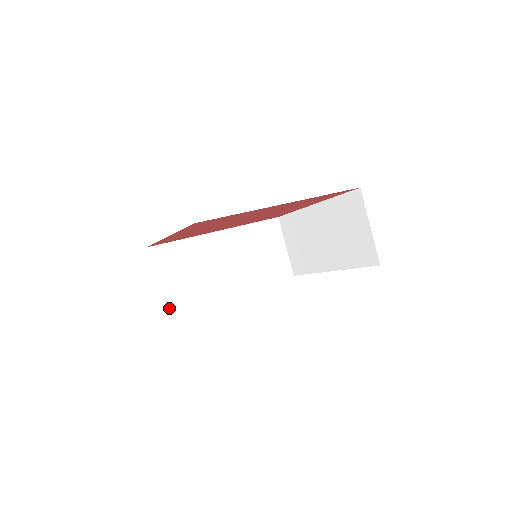
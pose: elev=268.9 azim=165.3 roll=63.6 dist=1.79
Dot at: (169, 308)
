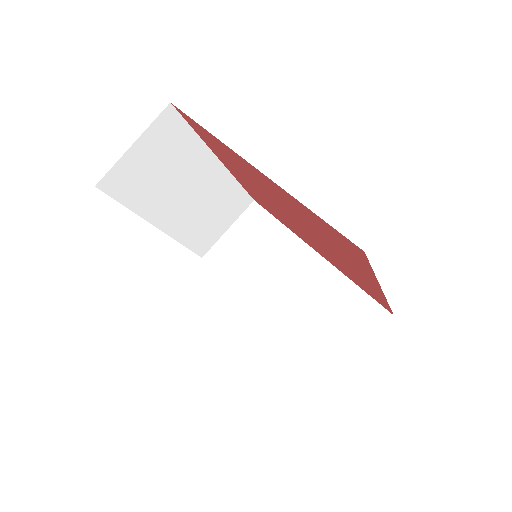
Dot at: (211, 257)
